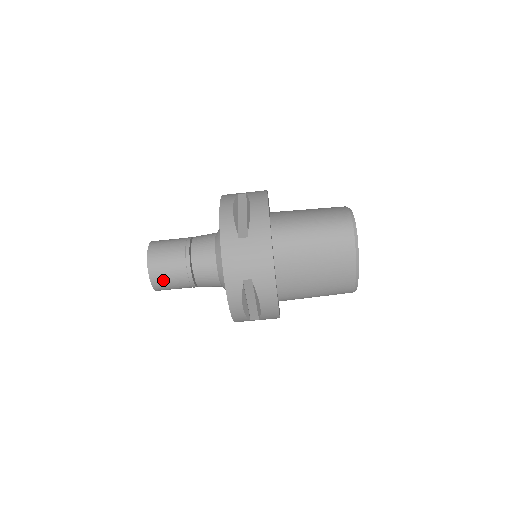
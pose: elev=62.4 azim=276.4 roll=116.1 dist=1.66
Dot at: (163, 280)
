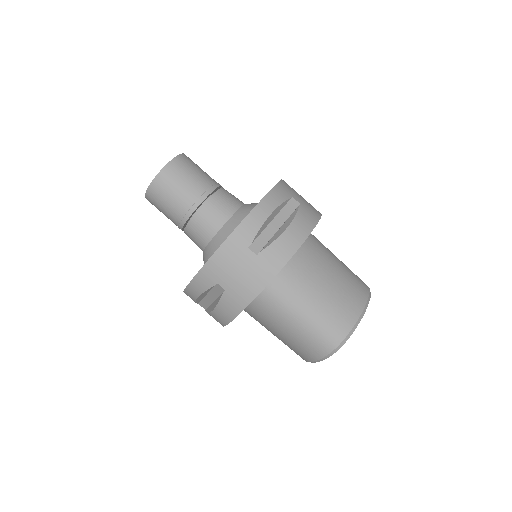
Dot at: (186, 168)
